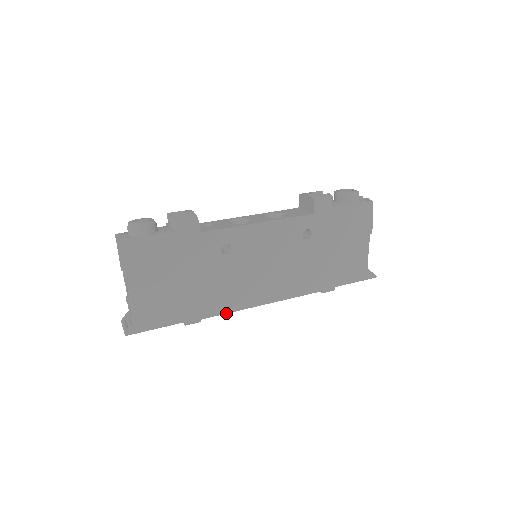
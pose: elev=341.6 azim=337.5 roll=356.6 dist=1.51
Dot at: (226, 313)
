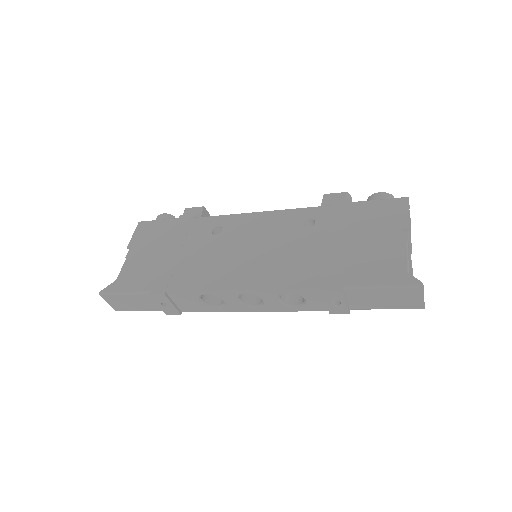
Dot at: (193, 291)
